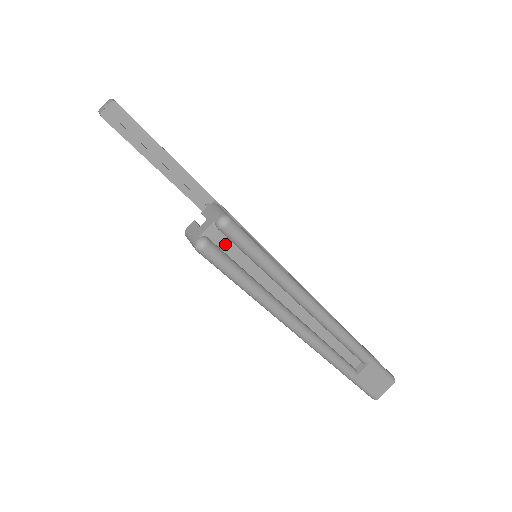
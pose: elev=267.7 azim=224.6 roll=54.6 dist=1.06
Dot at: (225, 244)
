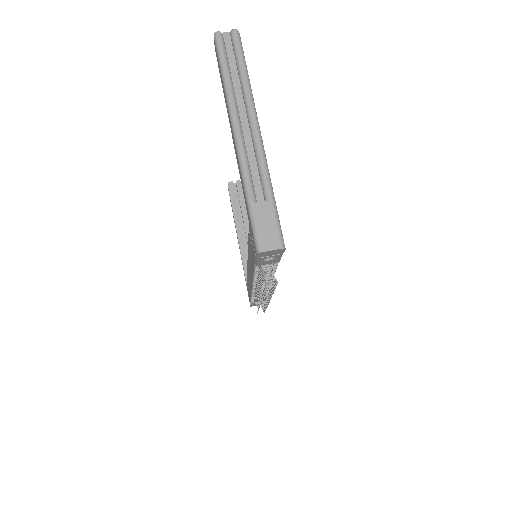
Dot at: (229, 45)
